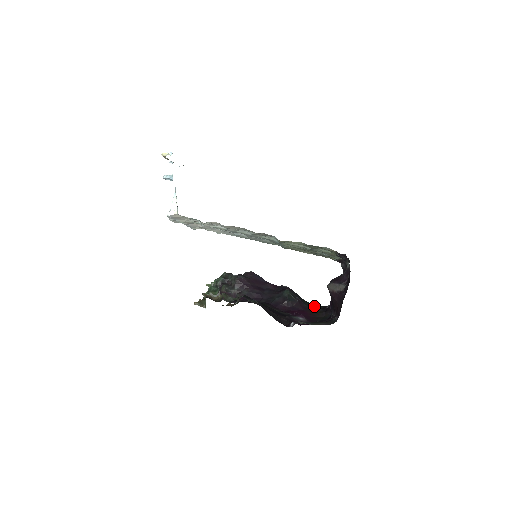
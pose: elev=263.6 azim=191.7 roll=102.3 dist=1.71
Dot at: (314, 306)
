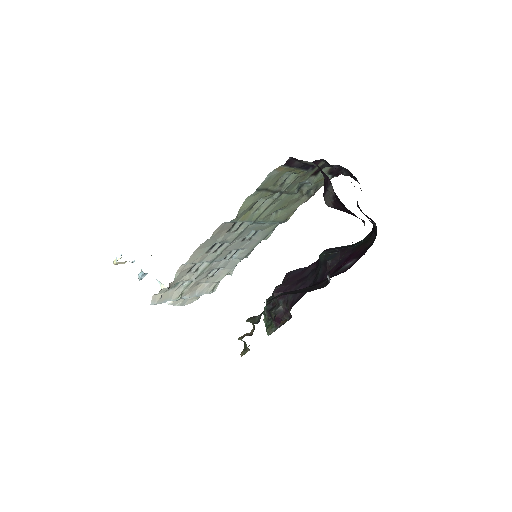
Dot at: (363, 239)
